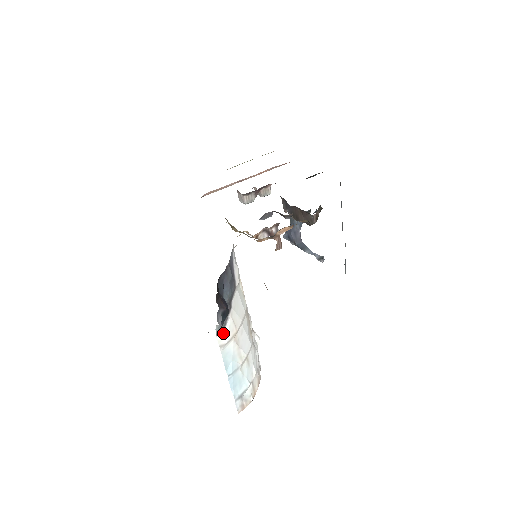
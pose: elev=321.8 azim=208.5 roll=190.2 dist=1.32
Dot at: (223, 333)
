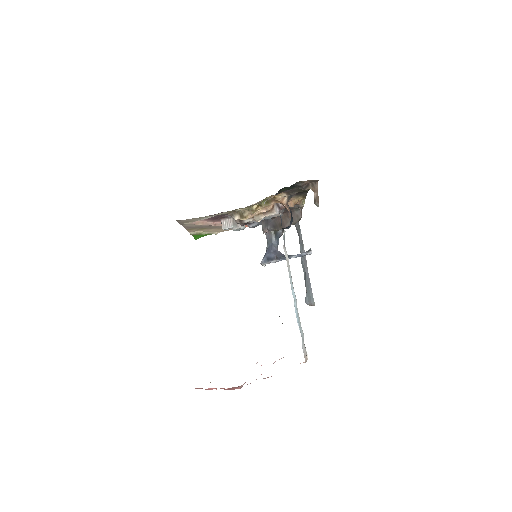
Dot at: (285, 249)
